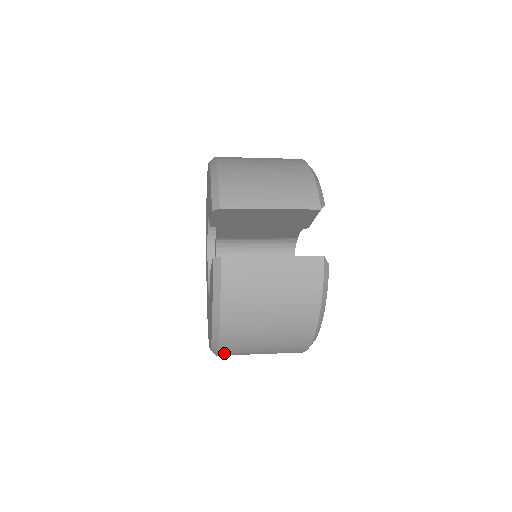
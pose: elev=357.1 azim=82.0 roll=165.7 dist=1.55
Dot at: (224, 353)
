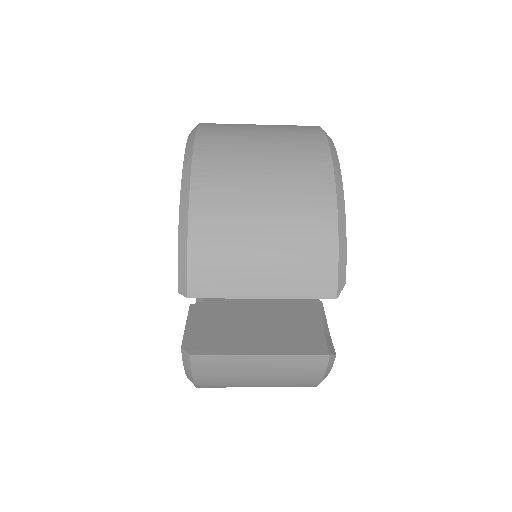
Dot at: occluded
